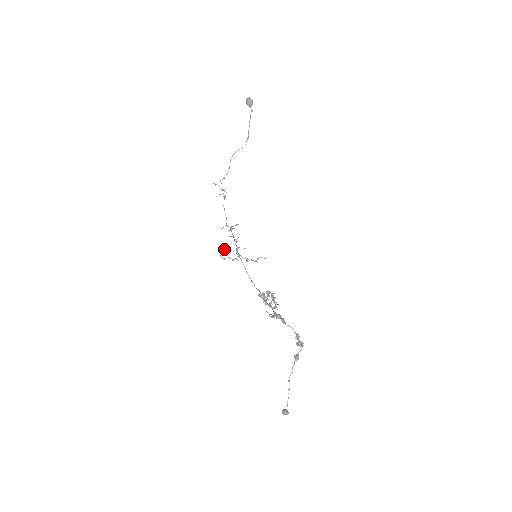
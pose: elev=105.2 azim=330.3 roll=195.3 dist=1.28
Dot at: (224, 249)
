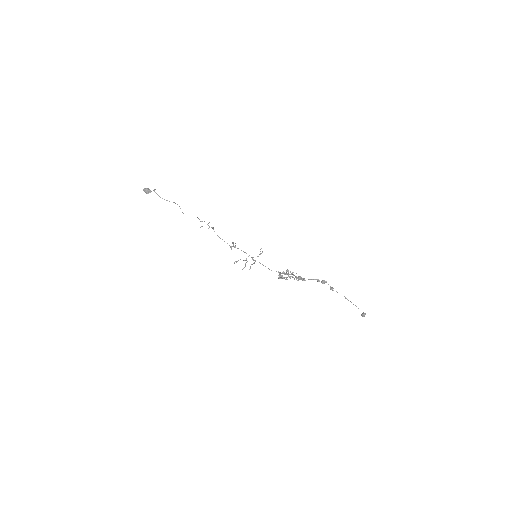
Dot at: (242, 269)
